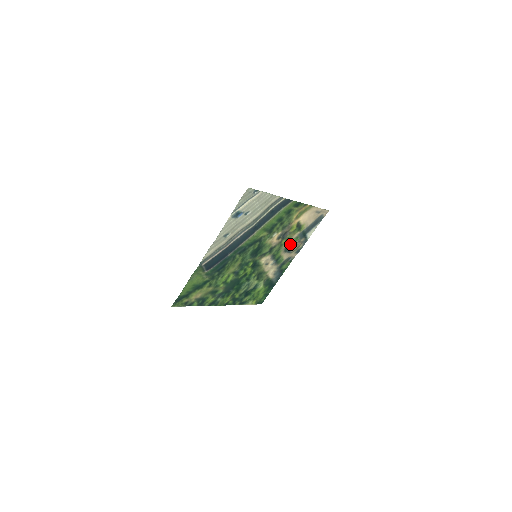
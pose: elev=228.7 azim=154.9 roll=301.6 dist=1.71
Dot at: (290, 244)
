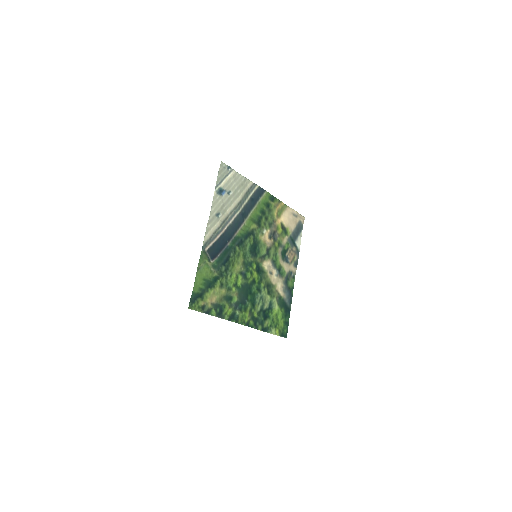
Dot at: (284, 251)
